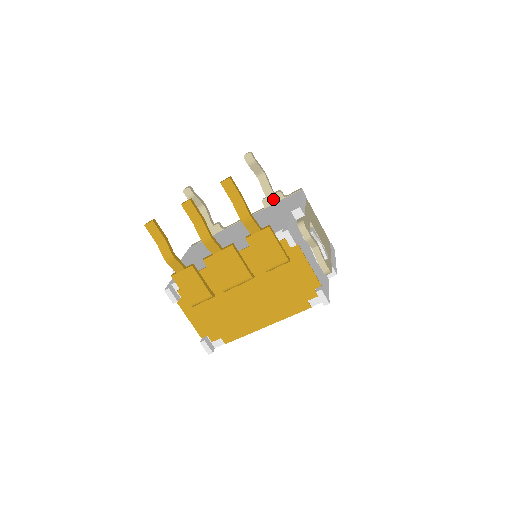
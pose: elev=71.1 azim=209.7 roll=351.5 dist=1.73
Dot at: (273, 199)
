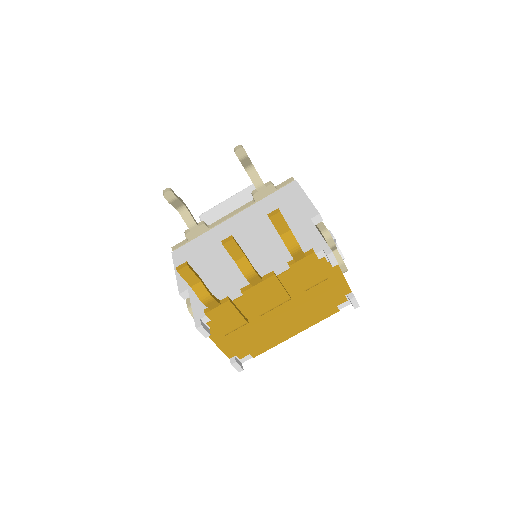
Dot at: (265, 192)
